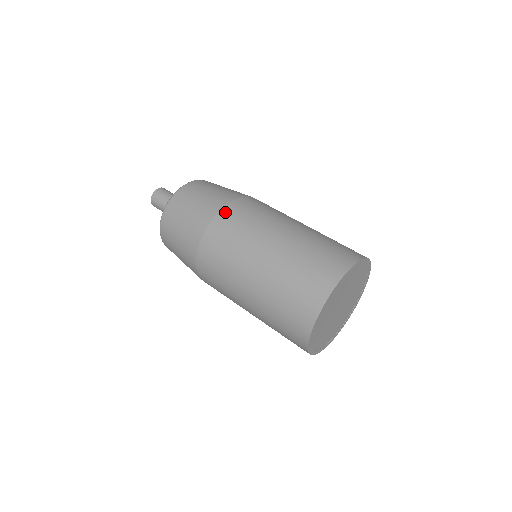
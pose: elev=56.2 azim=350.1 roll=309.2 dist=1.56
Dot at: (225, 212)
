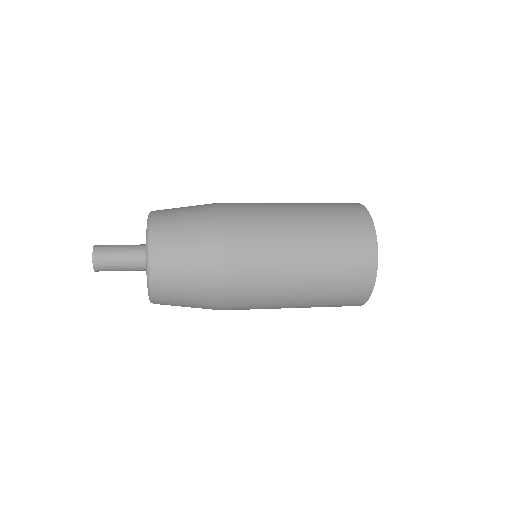
Dot at: (232, 251)
